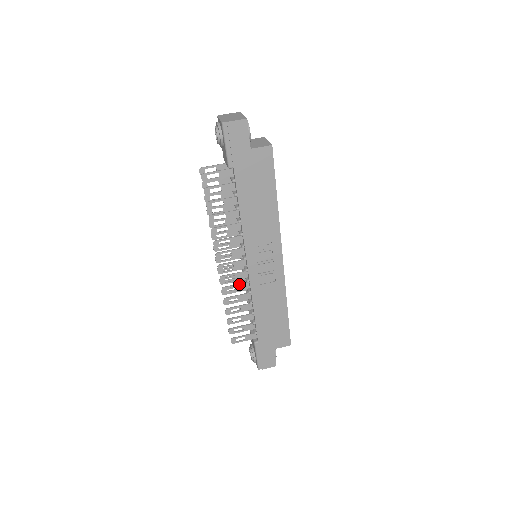
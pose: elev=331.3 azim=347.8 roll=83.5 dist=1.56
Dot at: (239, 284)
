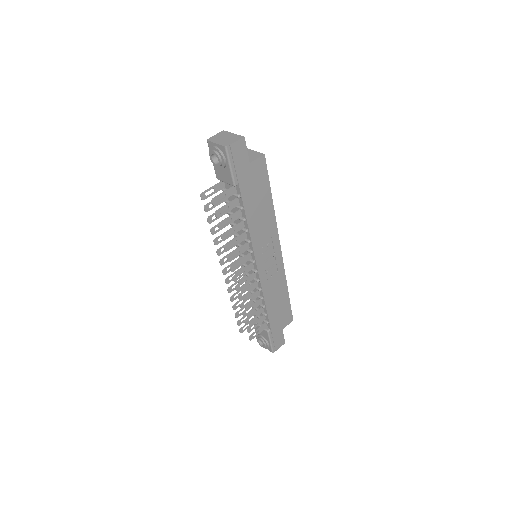
Dot at: (250, 286)
